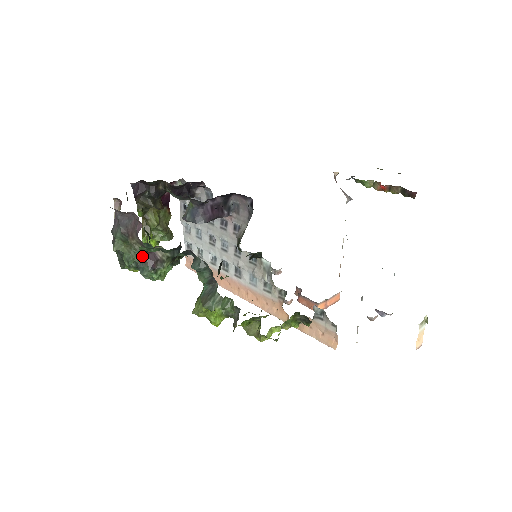
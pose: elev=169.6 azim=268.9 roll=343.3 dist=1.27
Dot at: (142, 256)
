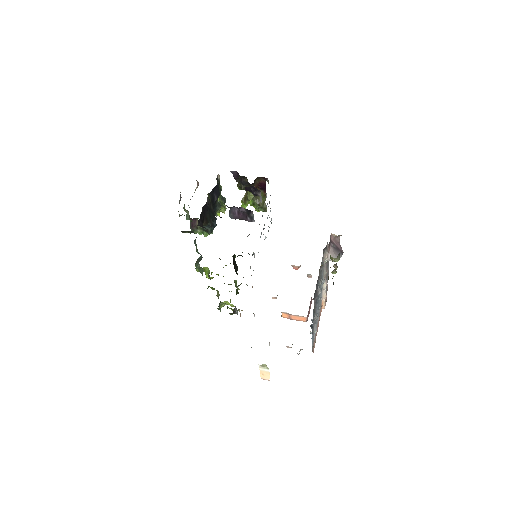
Dot at: (190, 219)
